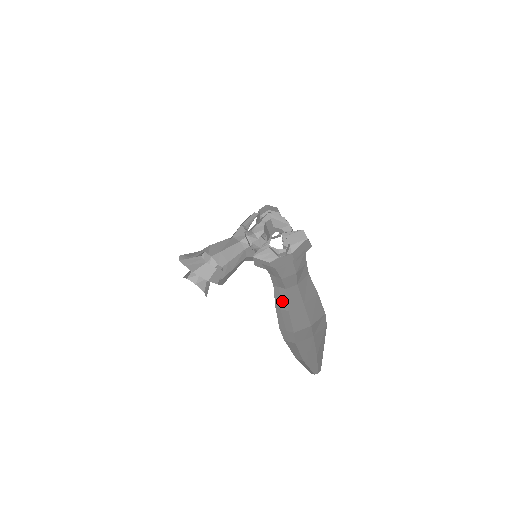
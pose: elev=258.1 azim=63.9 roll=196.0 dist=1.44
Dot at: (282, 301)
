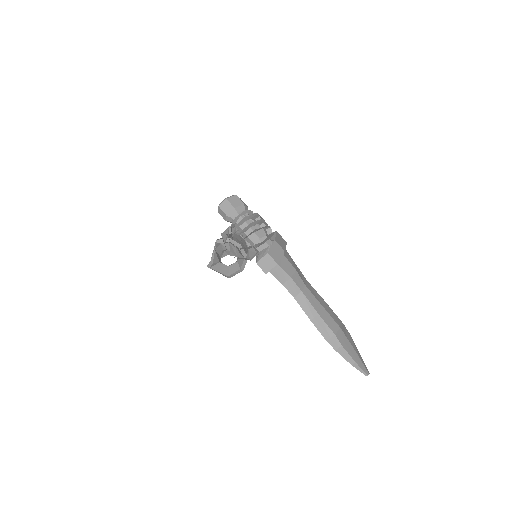
Dot at: (309, 308)
